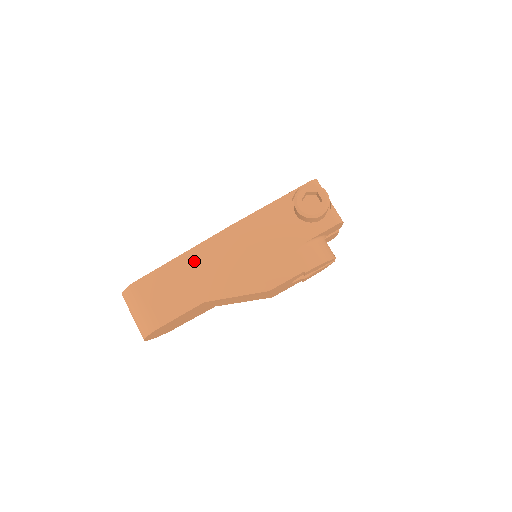
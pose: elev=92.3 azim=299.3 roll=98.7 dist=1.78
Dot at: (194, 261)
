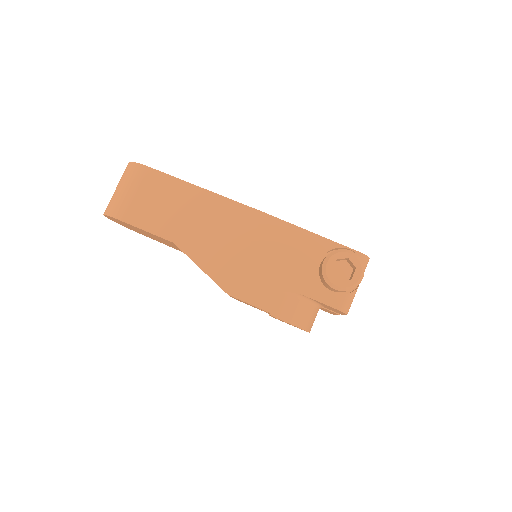
Dot at: (204, 204)
